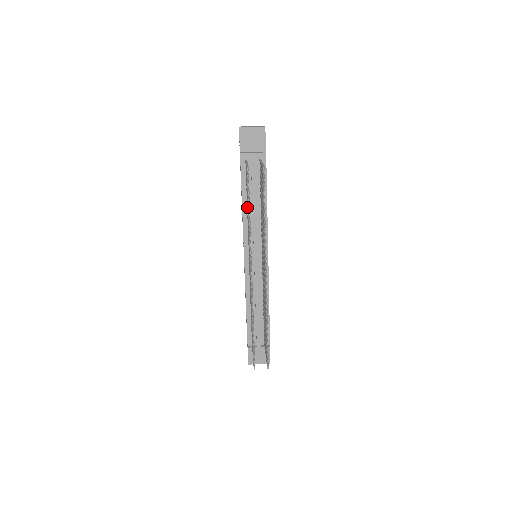
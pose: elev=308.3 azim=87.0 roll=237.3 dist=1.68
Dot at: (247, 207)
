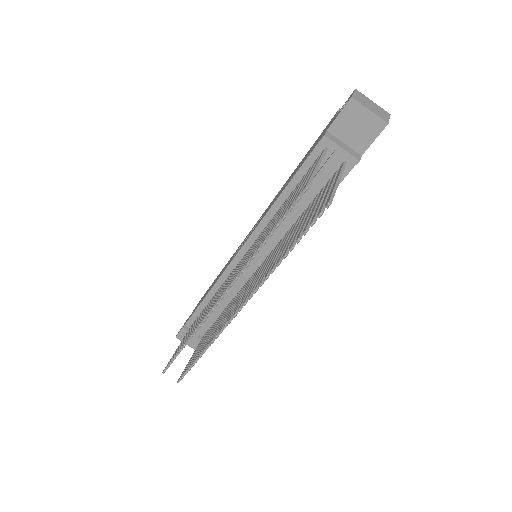
Dot at: (278, 214)
